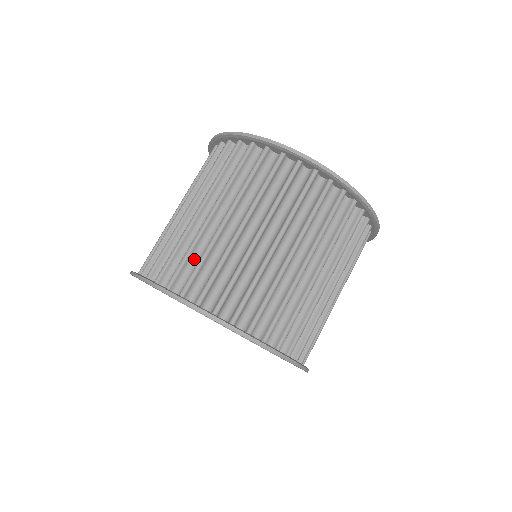
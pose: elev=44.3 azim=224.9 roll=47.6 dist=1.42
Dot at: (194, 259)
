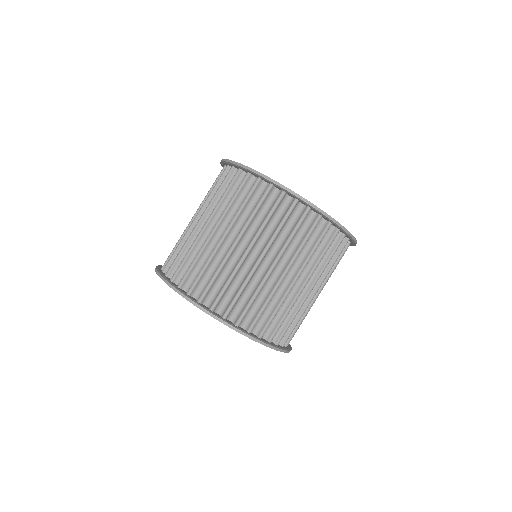
Dot at: (192, 260)
